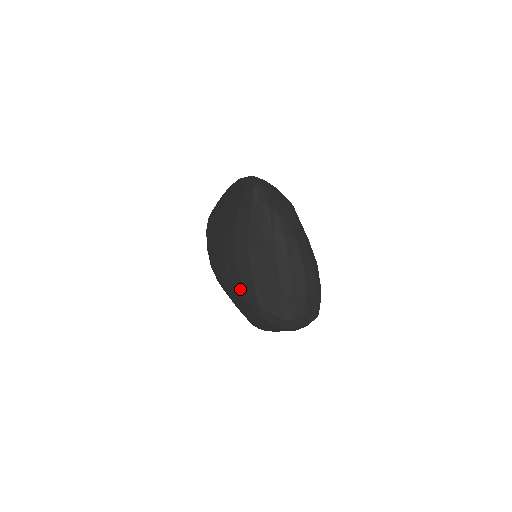
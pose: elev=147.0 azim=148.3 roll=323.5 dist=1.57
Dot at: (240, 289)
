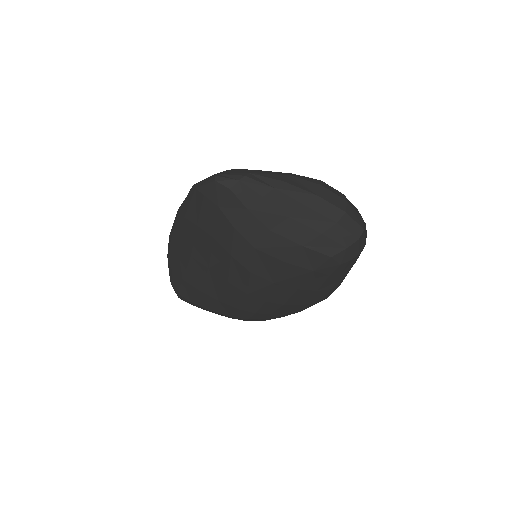
Dot at: (297, 272)
